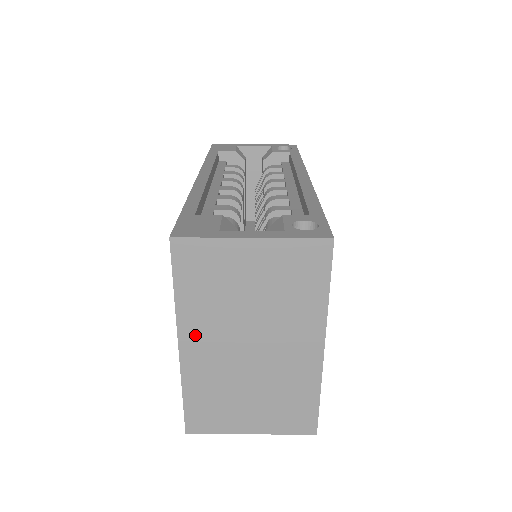
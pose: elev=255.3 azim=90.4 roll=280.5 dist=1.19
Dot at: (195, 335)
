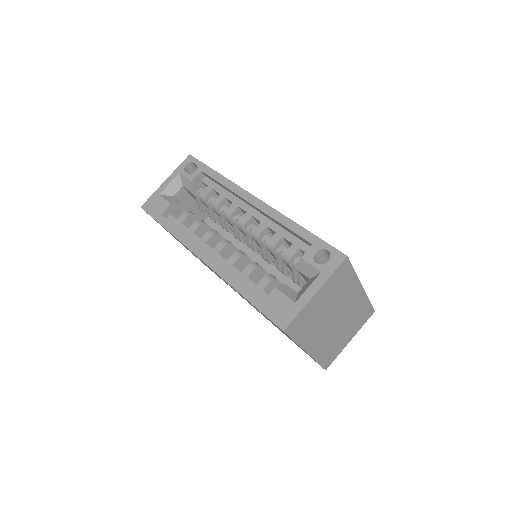
Dot at: (311, 343)
